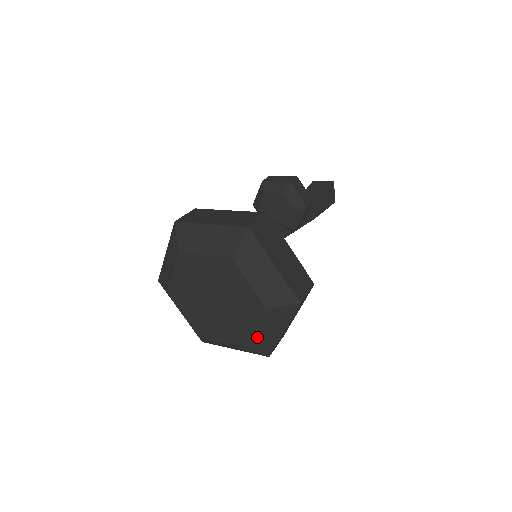
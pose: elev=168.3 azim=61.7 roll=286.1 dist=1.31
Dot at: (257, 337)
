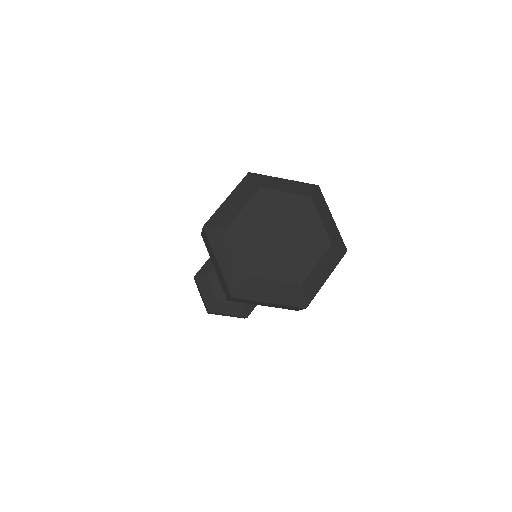
Dot at: (313, 275)
